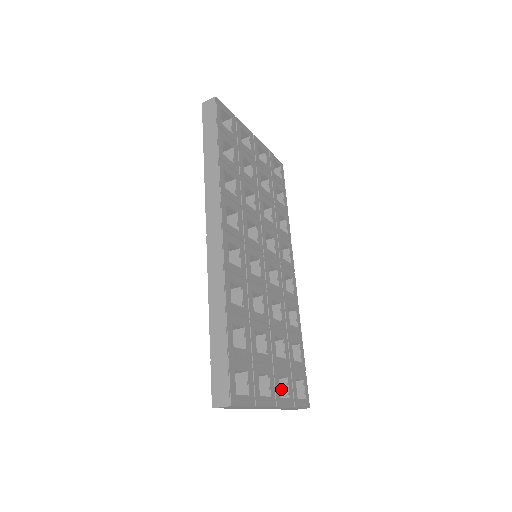
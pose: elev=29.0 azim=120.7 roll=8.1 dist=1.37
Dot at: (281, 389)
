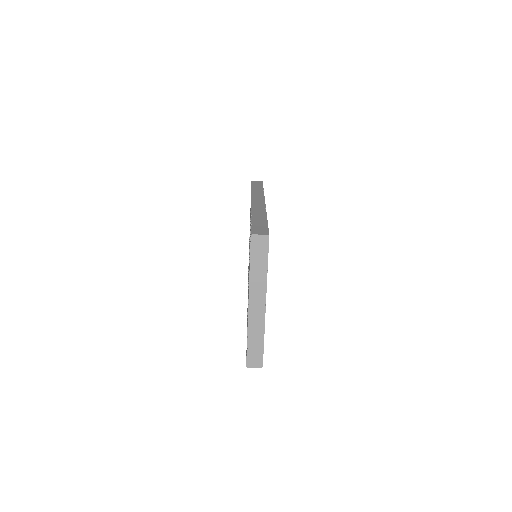
Dot at: occluded
